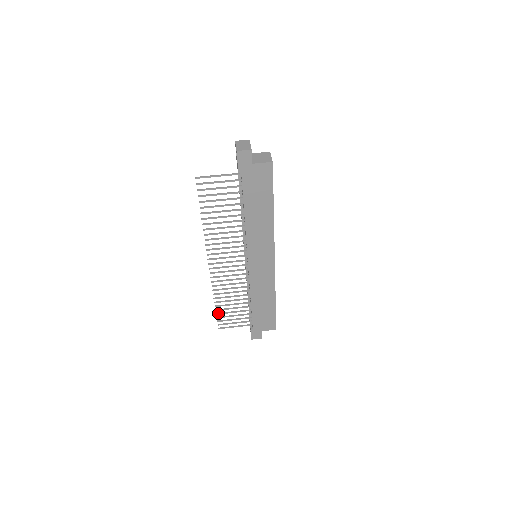
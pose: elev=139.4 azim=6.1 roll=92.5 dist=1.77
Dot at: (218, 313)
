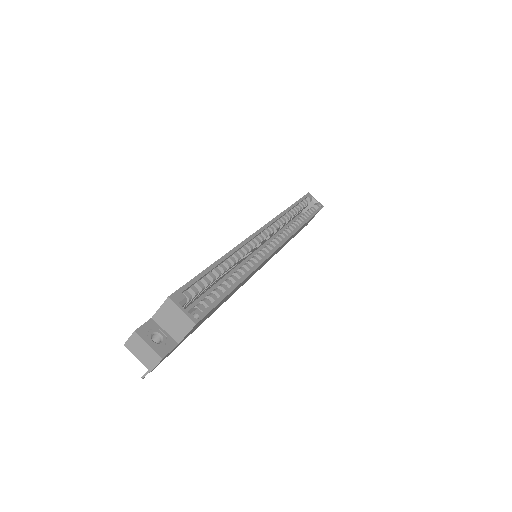
Dot at: occluded
